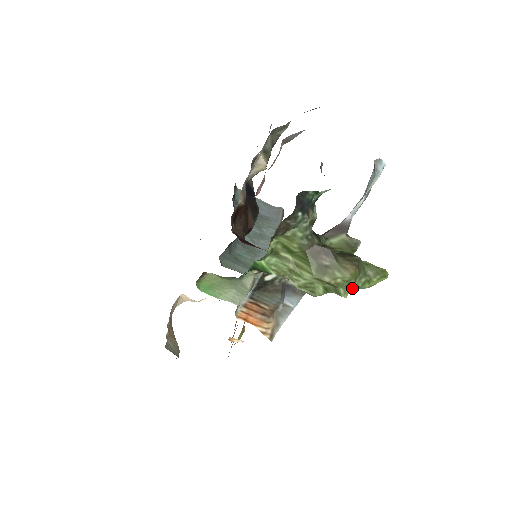
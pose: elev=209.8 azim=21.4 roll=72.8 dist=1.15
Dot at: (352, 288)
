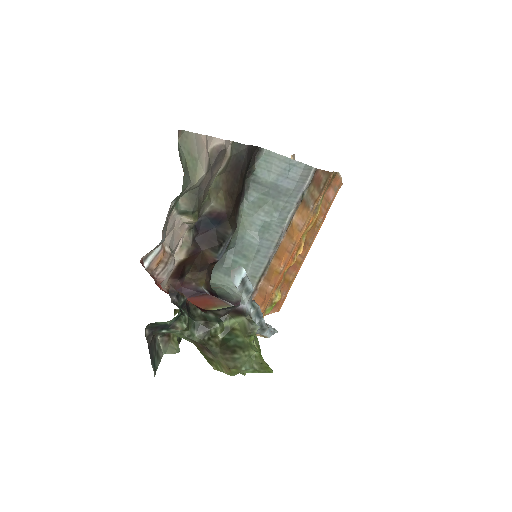
Dot at: (244, 372)
